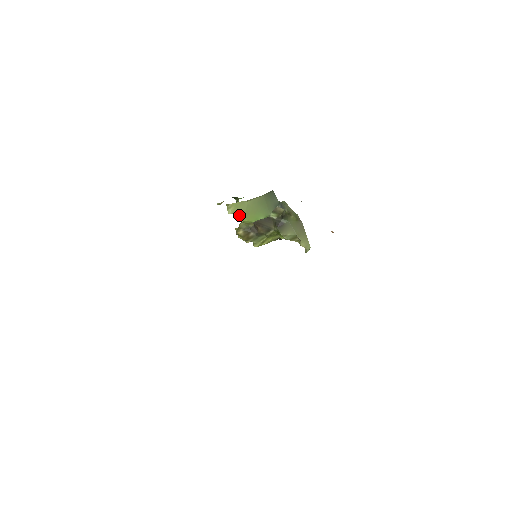
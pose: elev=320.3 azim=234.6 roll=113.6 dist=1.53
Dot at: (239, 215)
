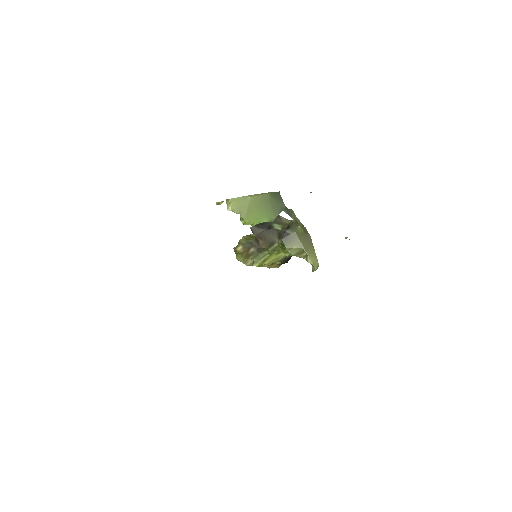
Dot at: (240, 213)
